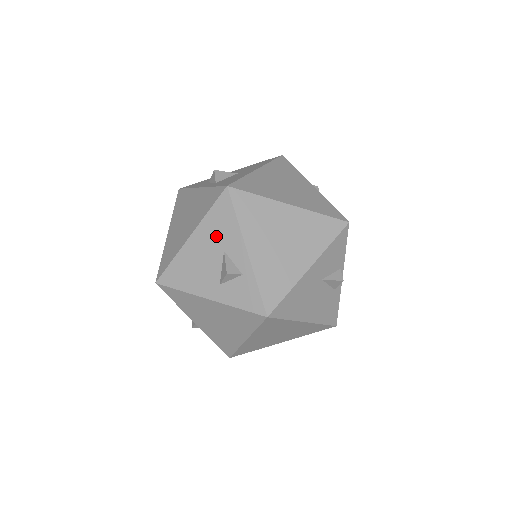
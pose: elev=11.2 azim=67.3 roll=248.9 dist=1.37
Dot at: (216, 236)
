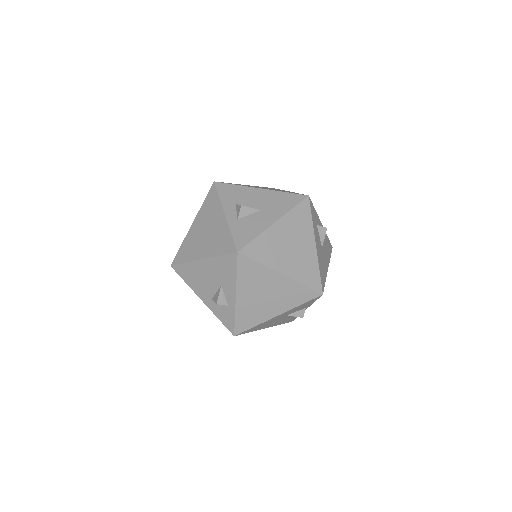
Dot at: (219, 273)
